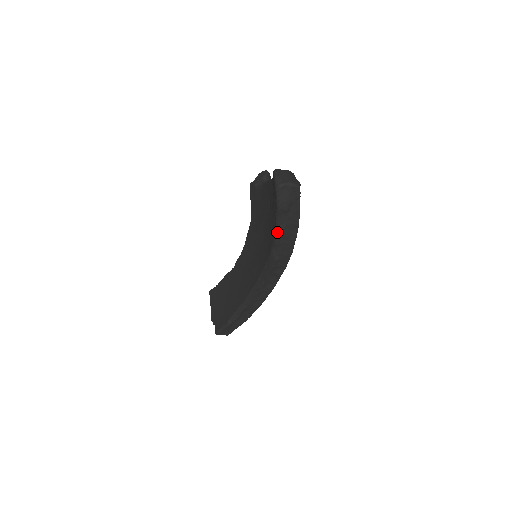
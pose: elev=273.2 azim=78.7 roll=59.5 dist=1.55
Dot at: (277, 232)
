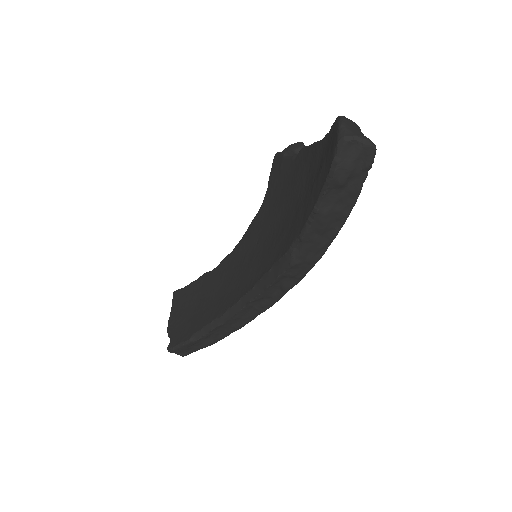
Dot at: (312, 218)
